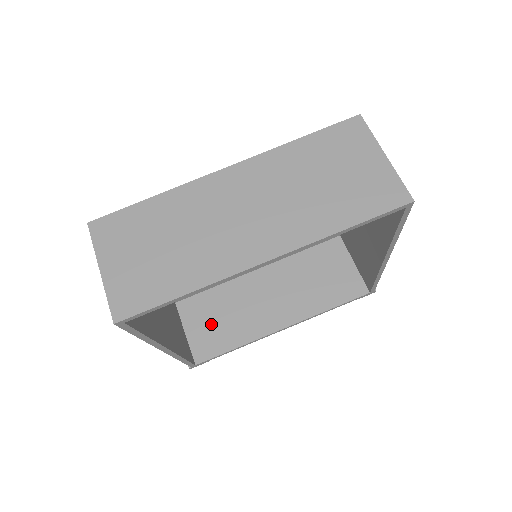
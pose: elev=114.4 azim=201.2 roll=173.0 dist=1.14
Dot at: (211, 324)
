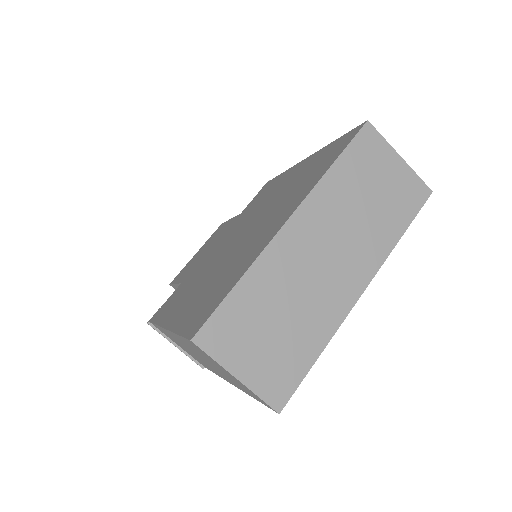
Dot at: occluded
